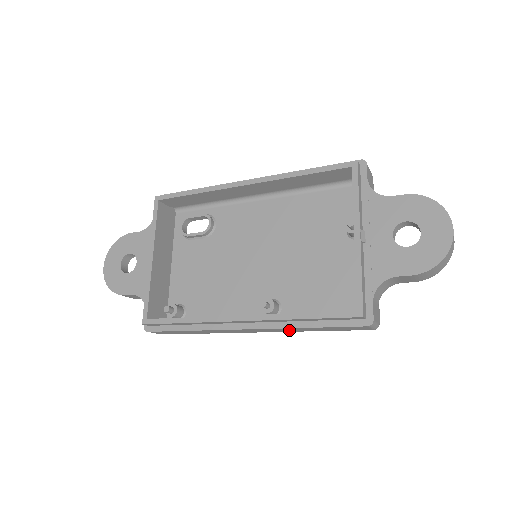
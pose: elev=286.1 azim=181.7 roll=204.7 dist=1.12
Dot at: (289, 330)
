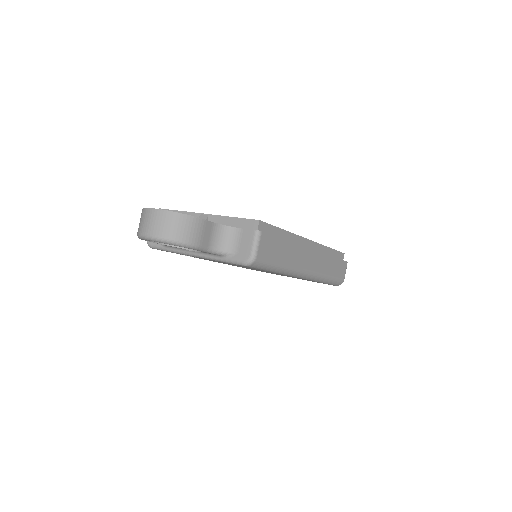
Dot at: (323, 266)
